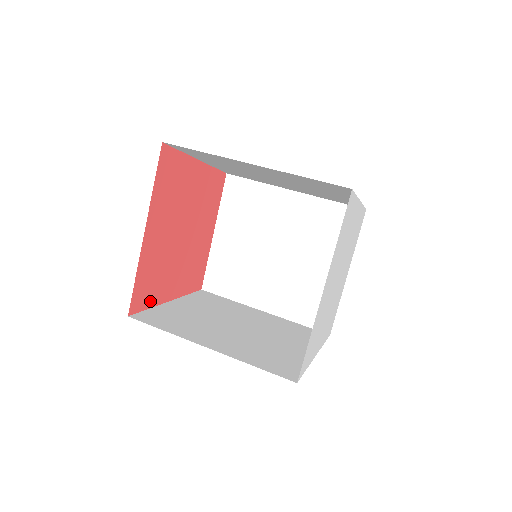
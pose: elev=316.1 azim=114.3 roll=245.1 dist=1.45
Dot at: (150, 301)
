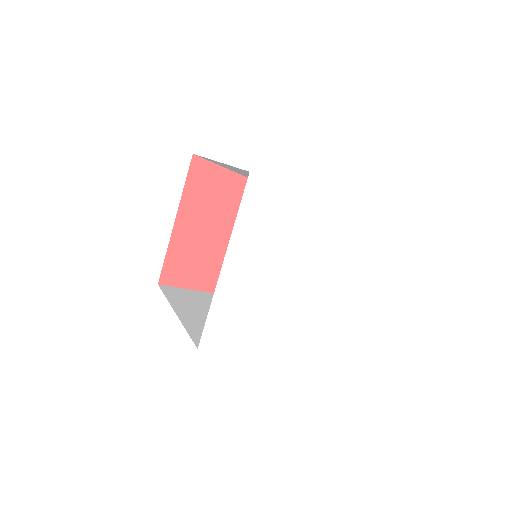
Dot at: (186, 282)
